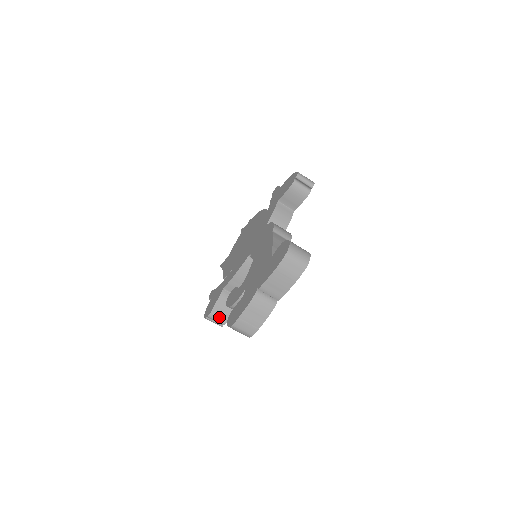
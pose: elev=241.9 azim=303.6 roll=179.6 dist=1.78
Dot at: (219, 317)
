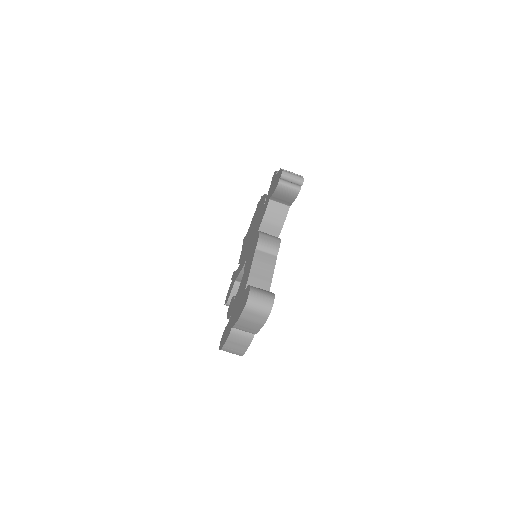
Dot at: occluded
